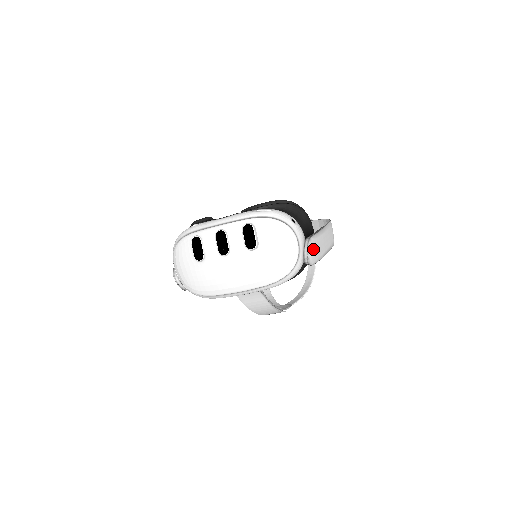
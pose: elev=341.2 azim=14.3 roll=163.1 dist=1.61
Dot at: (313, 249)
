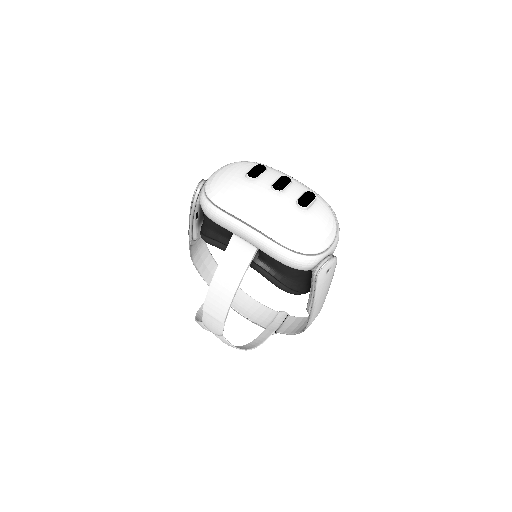
Dot at: (329, 269)
